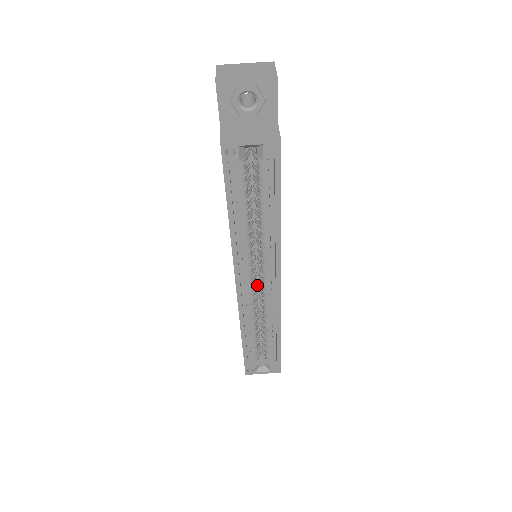
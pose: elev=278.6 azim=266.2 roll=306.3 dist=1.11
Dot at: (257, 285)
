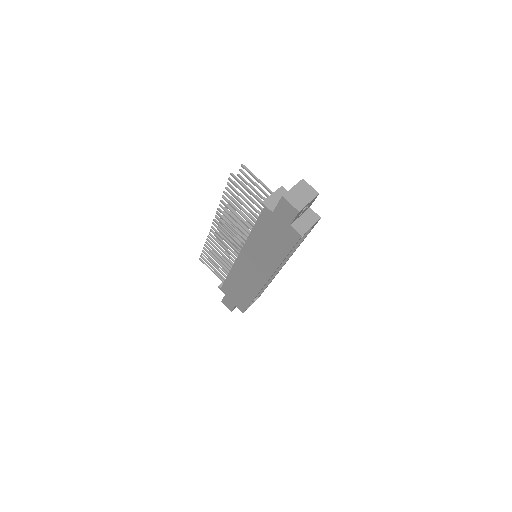
Dot at: occluded
